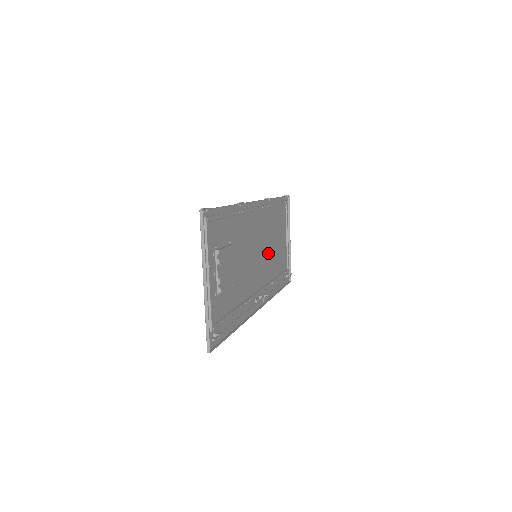
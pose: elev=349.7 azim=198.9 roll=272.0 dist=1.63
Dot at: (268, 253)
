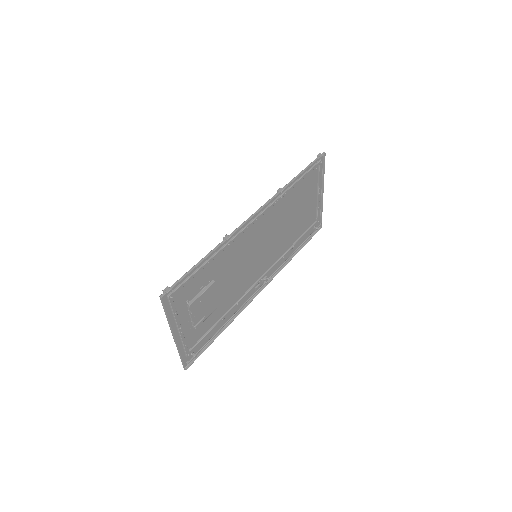
Dot at: (279, 235)
